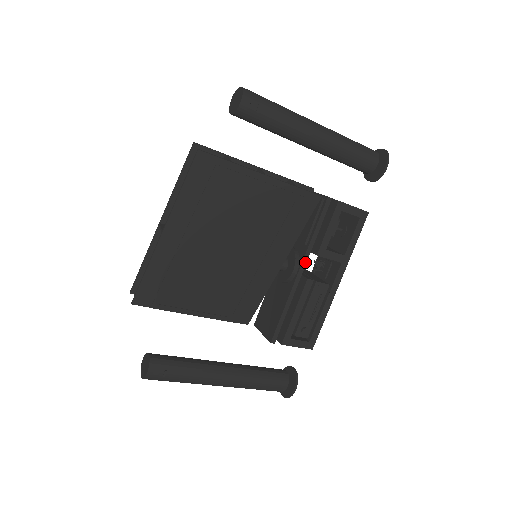
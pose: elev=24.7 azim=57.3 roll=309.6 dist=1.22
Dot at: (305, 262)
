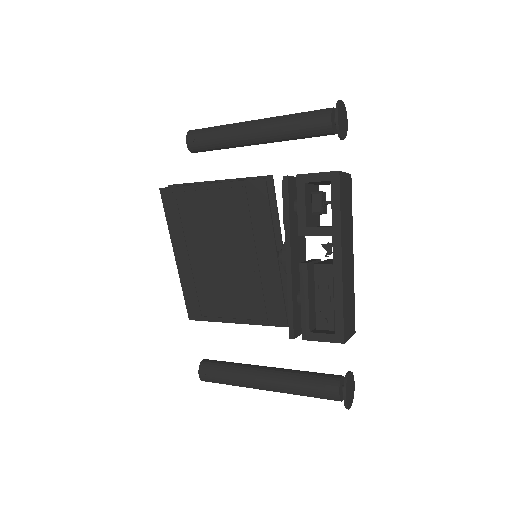
Dot at: (289, 247)
